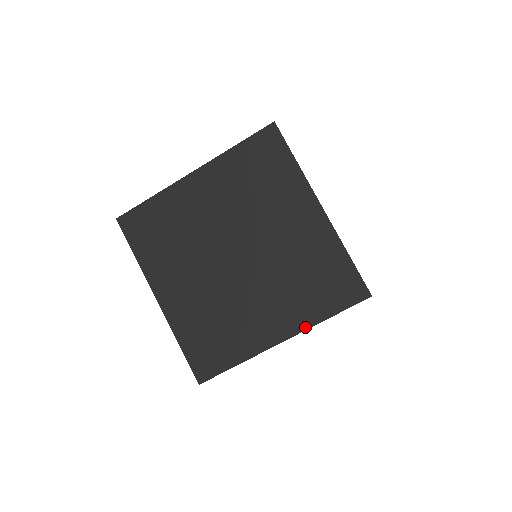
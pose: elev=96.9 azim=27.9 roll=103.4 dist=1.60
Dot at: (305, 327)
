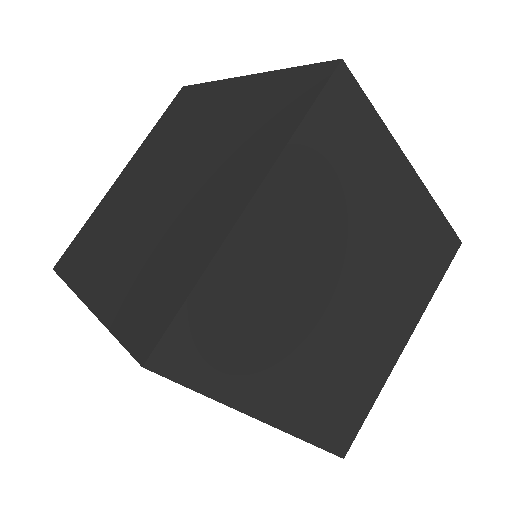
Dot at: (101, 315)
